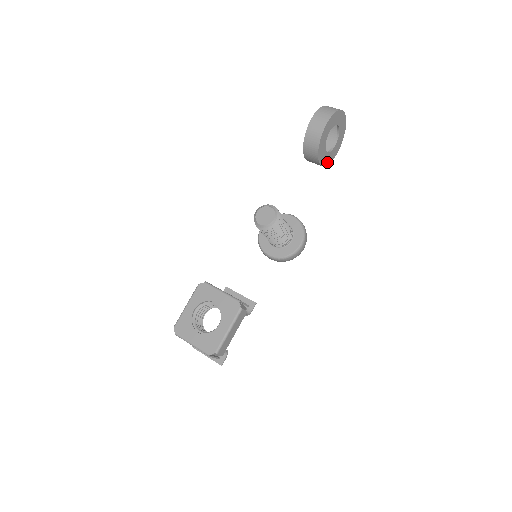
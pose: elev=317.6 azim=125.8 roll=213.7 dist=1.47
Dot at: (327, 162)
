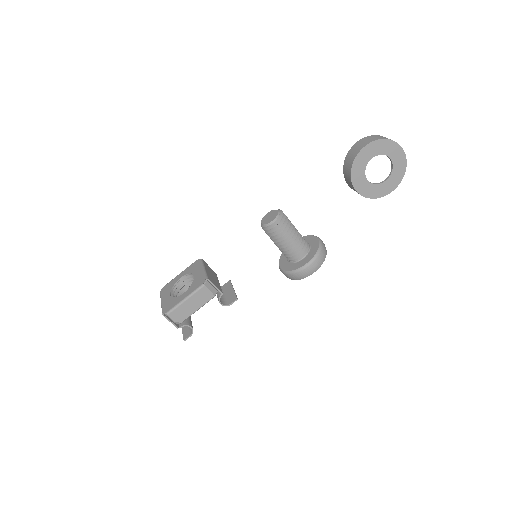
Dot at: (372, 195)
